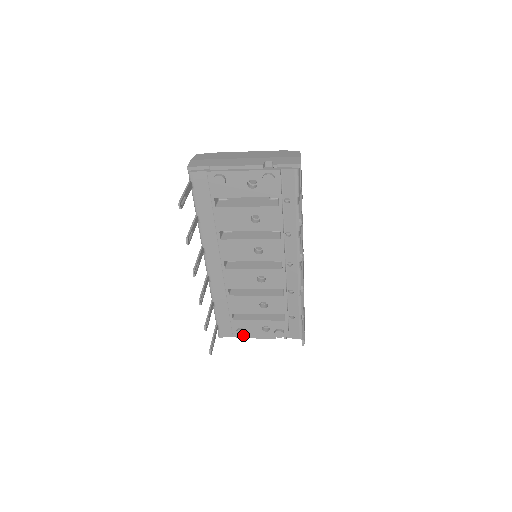
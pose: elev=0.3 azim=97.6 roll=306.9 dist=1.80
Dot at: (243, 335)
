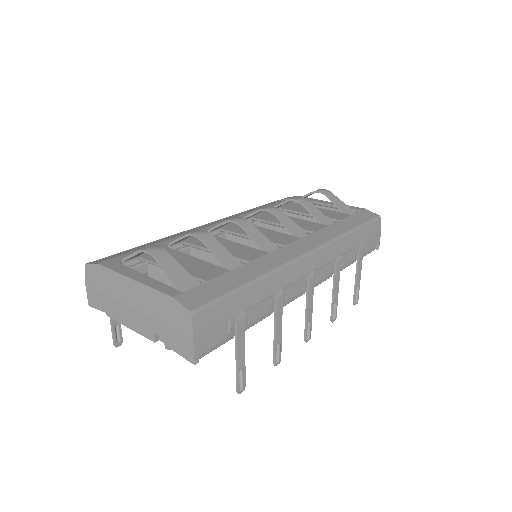
Dot at: occluded
